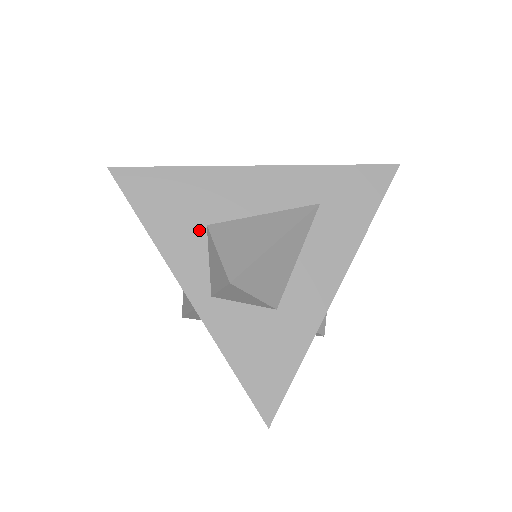
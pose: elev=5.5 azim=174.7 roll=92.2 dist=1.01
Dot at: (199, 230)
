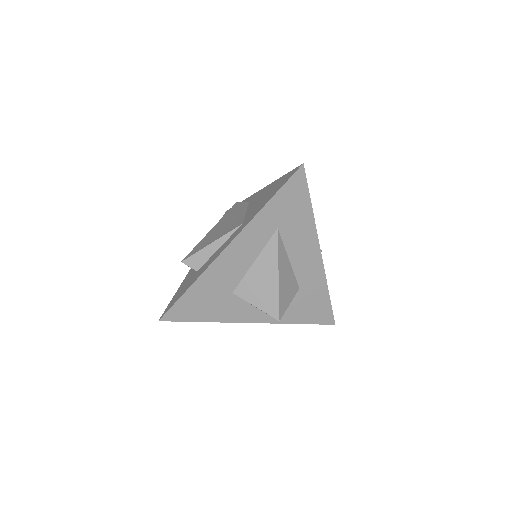
Dot at: (231, 298)
